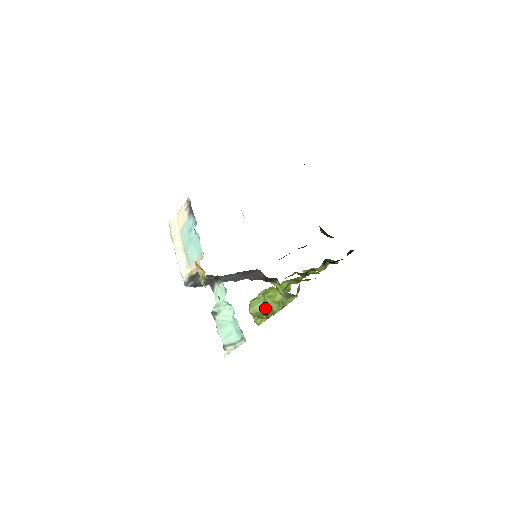
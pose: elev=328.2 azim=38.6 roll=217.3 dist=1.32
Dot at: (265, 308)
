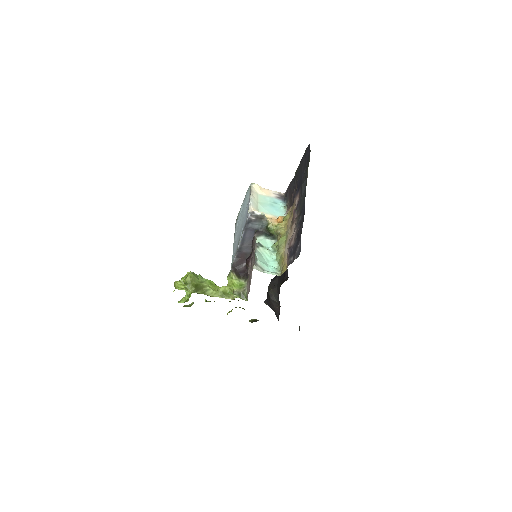
Dot at: (200, 285)
